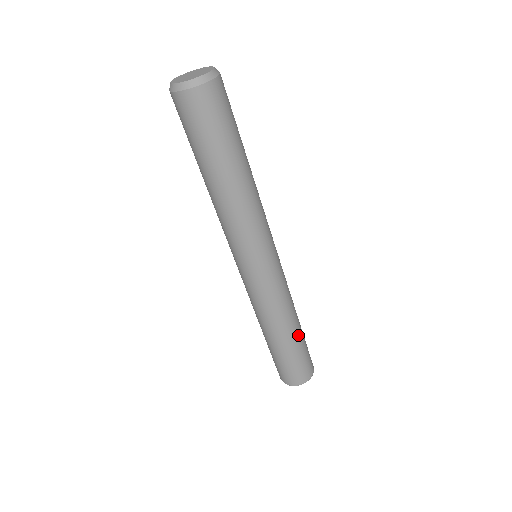
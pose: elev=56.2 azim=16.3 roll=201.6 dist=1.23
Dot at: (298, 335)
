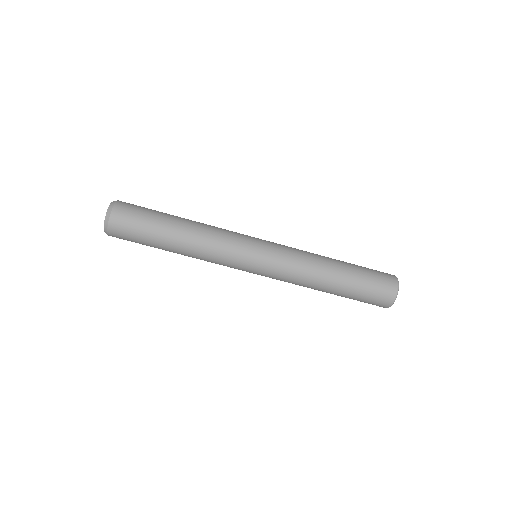
Dot at: (343, 280)
